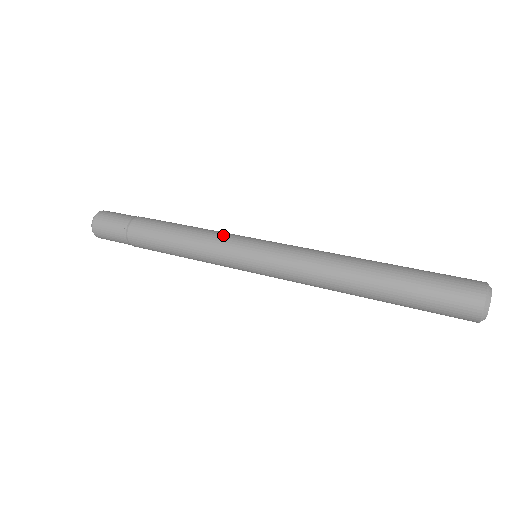
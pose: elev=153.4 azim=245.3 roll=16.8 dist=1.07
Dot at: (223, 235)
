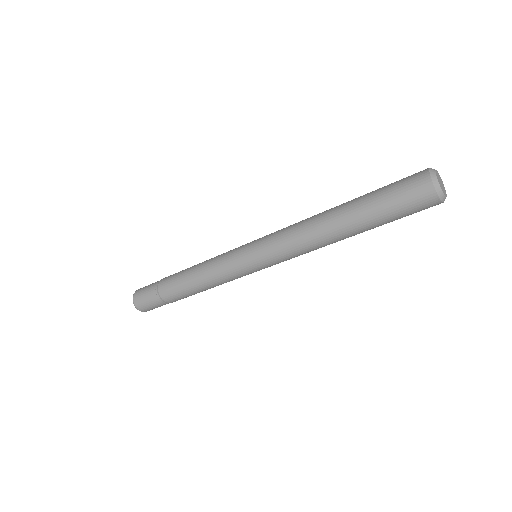
Dot at: occluded
